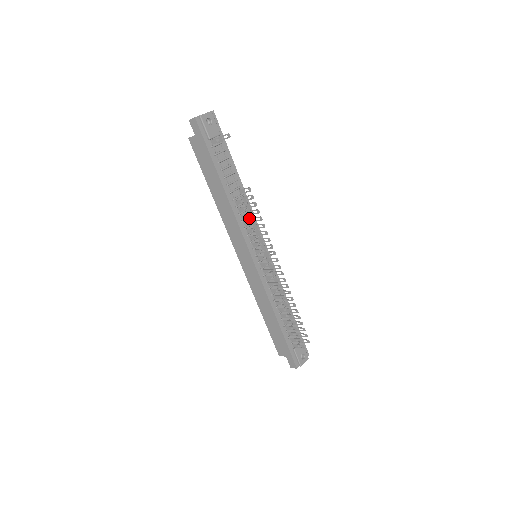
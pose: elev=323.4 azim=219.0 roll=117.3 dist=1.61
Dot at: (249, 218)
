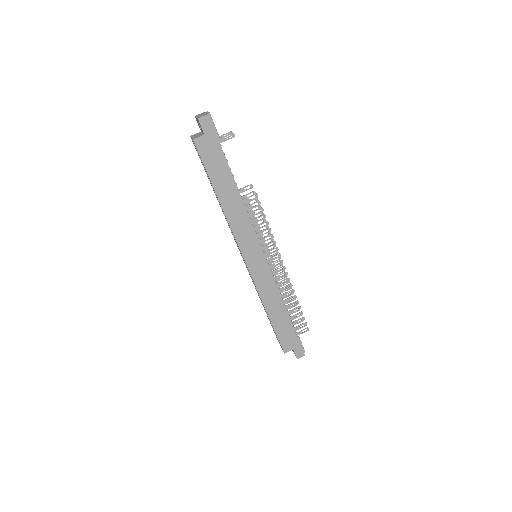
Dot at: occluded
